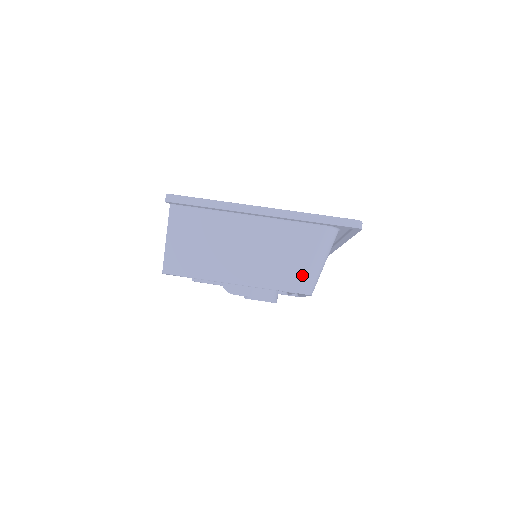
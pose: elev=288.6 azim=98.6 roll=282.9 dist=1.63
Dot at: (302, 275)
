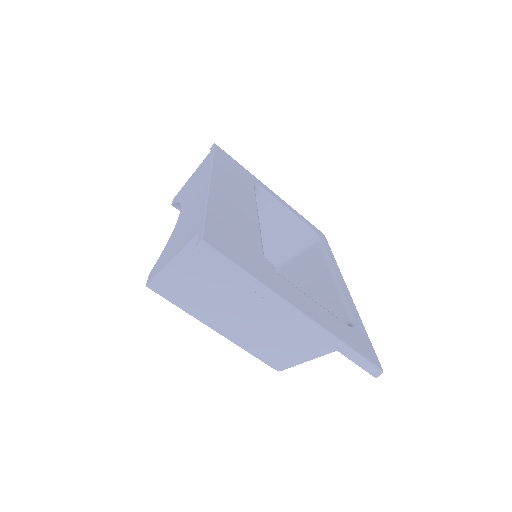
Dot at: (290, 361)
